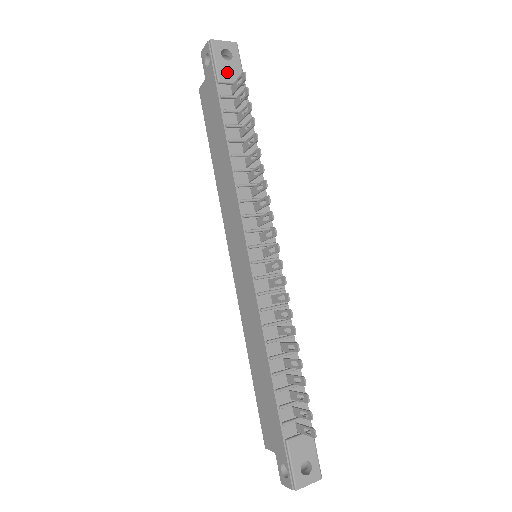
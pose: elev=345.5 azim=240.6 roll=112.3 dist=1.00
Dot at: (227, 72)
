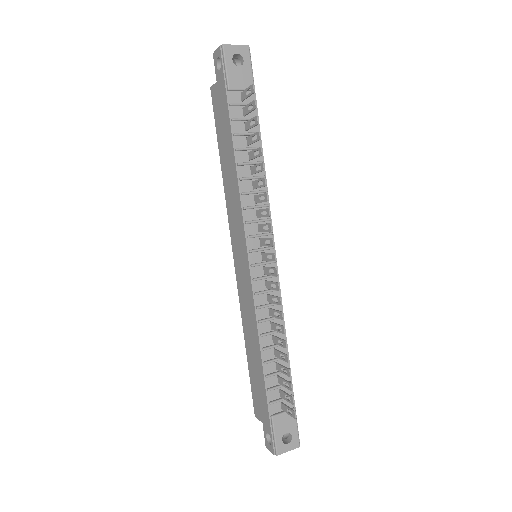
Dot at: (237, 79)
